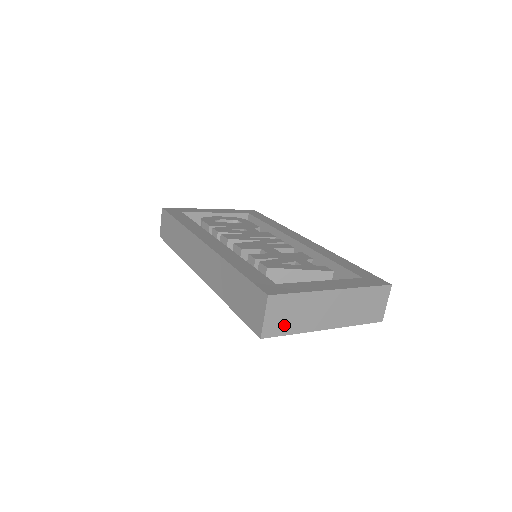
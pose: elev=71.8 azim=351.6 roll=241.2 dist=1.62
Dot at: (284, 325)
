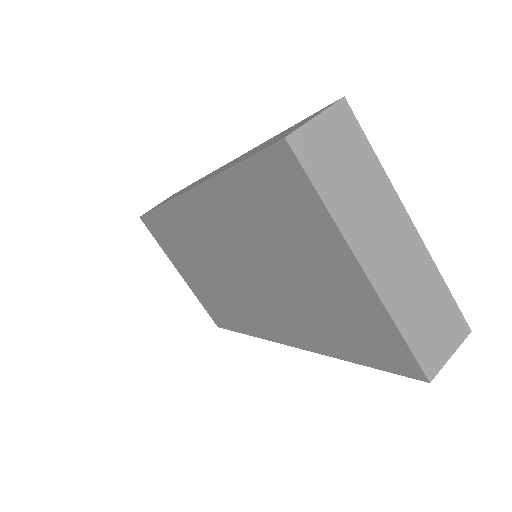
Dot at: (325, 169)
